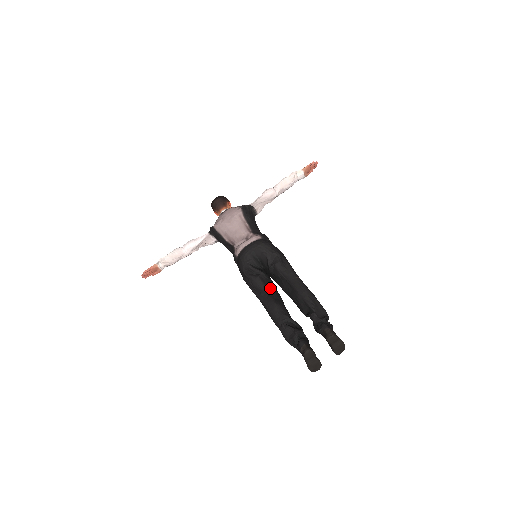
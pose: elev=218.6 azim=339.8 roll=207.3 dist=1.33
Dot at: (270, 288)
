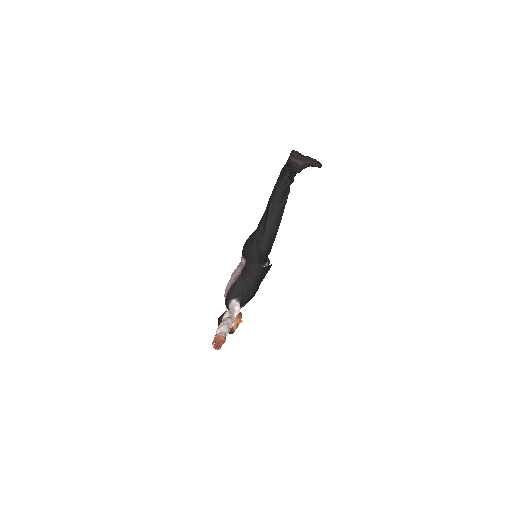
Dot at: (265, 216)
